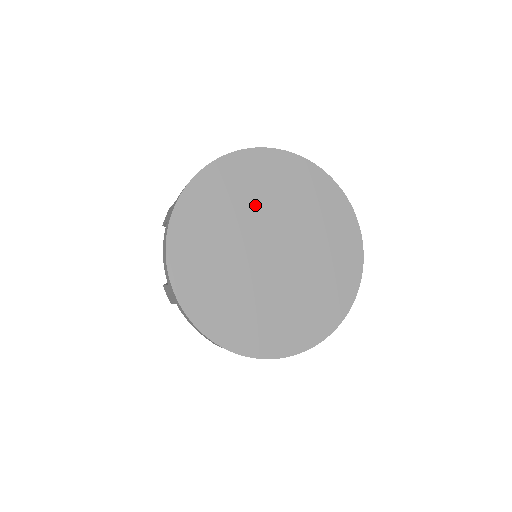
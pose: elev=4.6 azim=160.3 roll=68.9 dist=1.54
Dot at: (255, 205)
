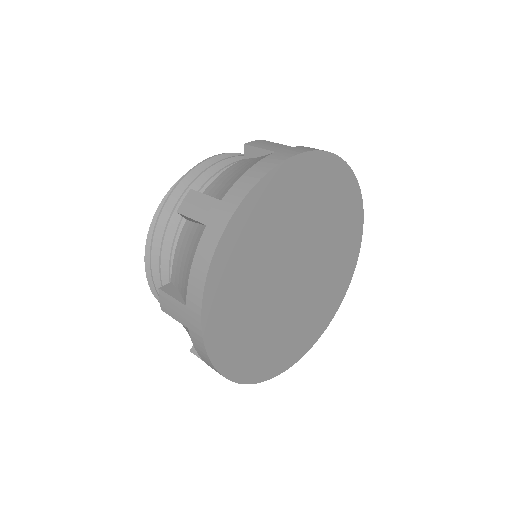
Dot at: (270, 250)
